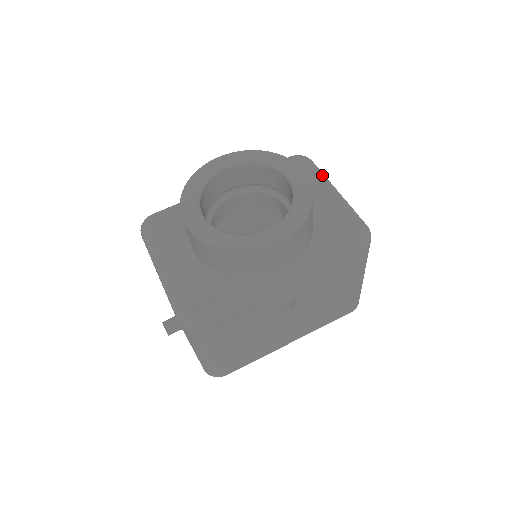
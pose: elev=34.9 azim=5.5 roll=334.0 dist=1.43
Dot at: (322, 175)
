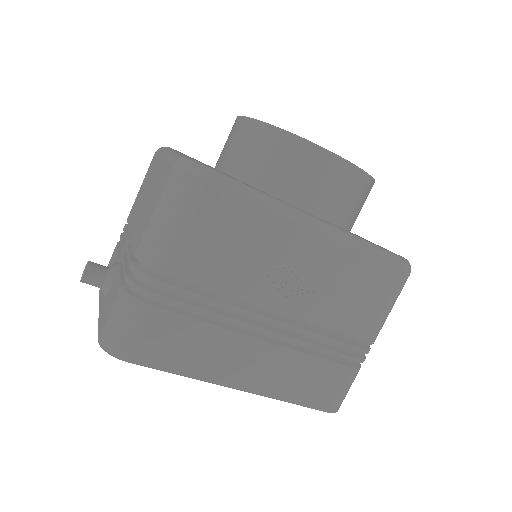
Dot at: occluded
